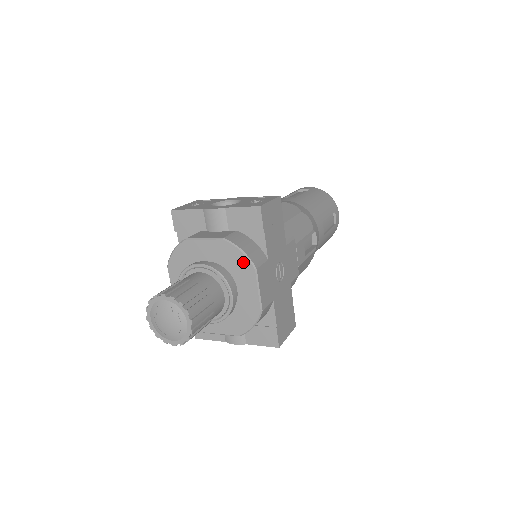
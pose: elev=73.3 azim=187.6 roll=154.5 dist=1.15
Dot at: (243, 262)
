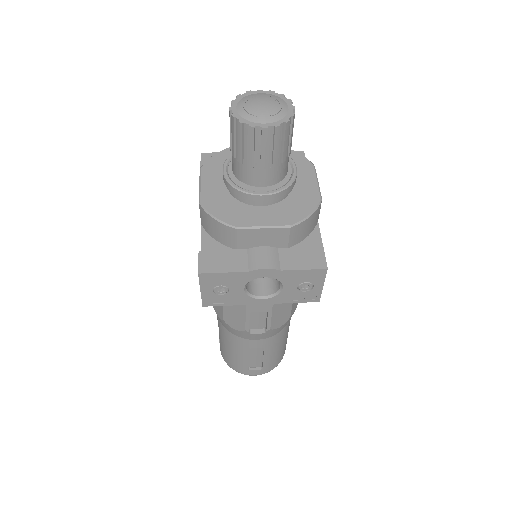
Dot at: (300, 160)
